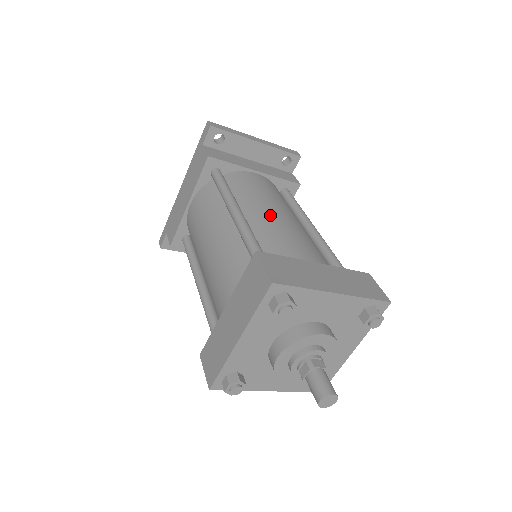
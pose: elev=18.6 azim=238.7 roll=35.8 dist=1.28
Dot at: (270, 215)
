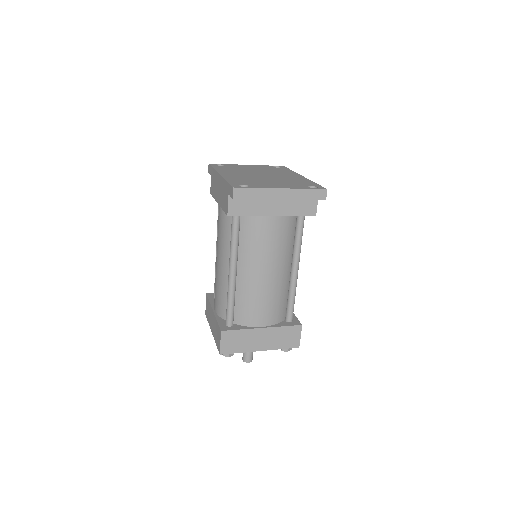
Dot at: (255, 278)
